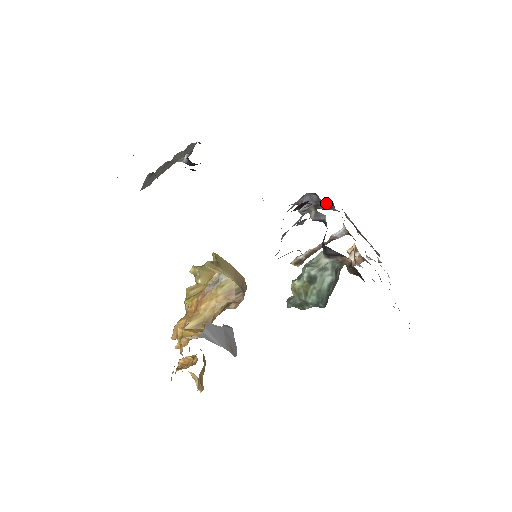
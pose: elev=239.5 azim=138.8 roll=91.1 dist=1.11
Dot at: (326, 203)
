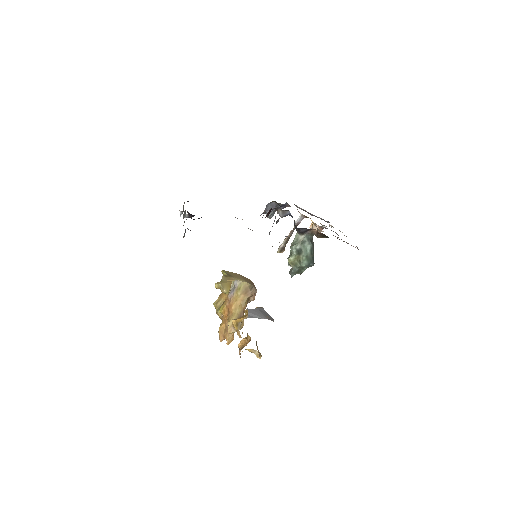
Dot at: (282, 204)
